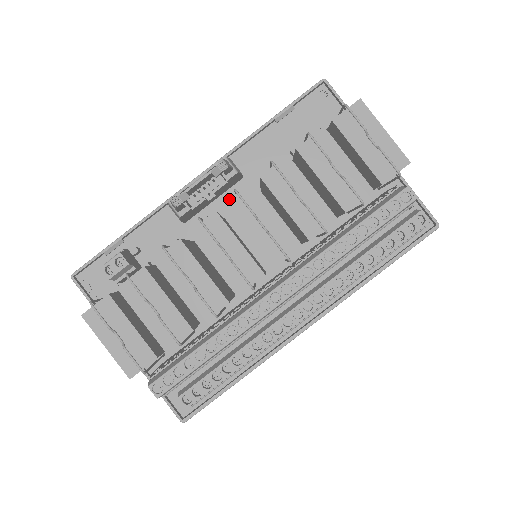
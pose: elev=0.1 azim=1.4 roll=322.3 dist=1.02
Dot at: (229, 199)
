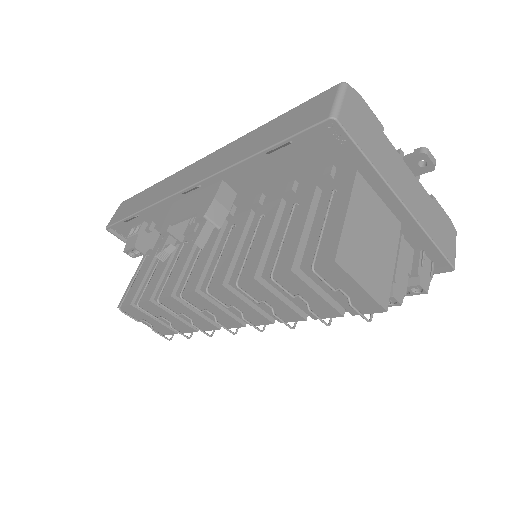
Dot at: occluded
